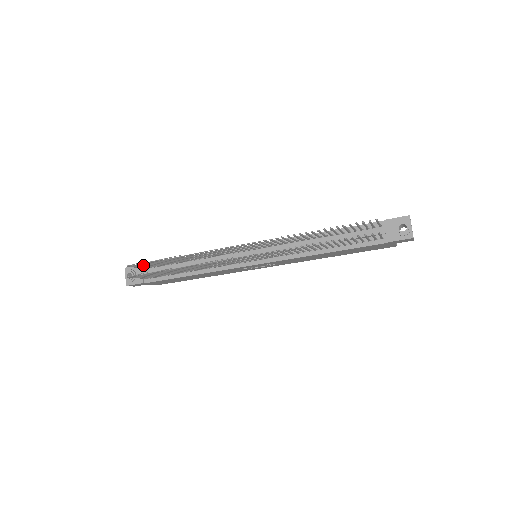
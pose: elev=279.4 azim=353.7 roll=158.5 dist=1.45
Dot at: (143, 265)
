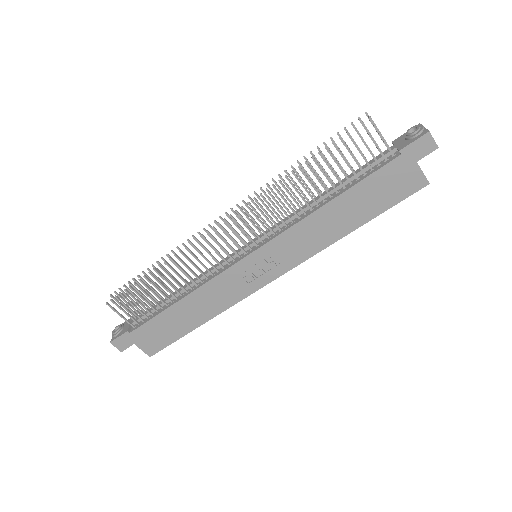
Dot at: (128, 296)
